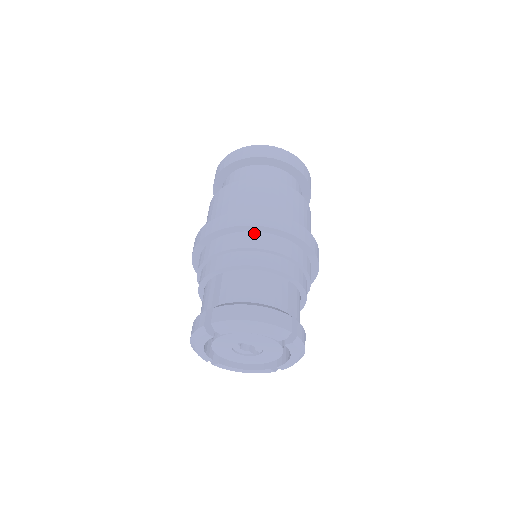
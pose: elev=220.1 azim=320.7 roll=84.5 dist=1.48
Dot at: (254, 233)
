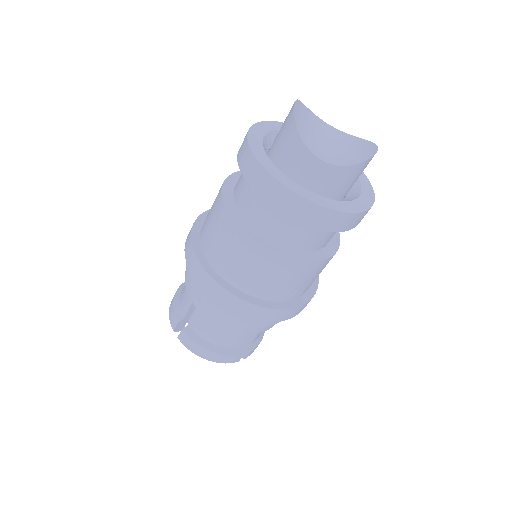
Dot at: occluded
